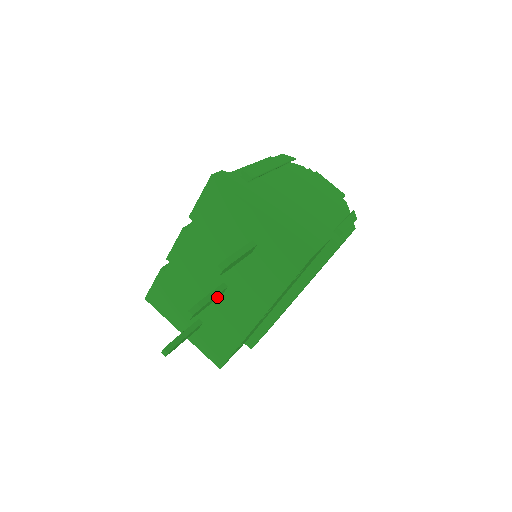
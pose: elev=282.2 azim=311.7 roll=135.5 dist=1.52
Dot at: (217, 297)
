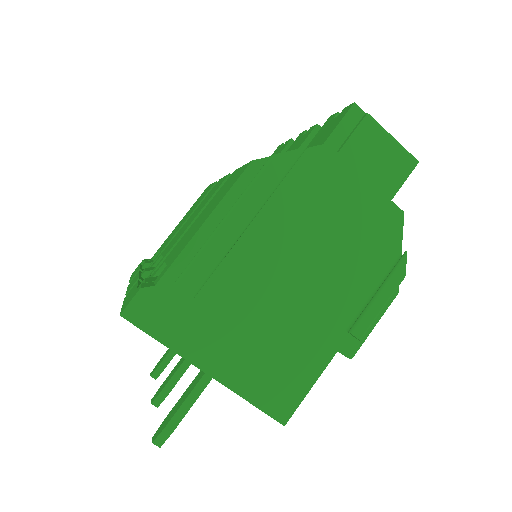
Dot at: occluded
